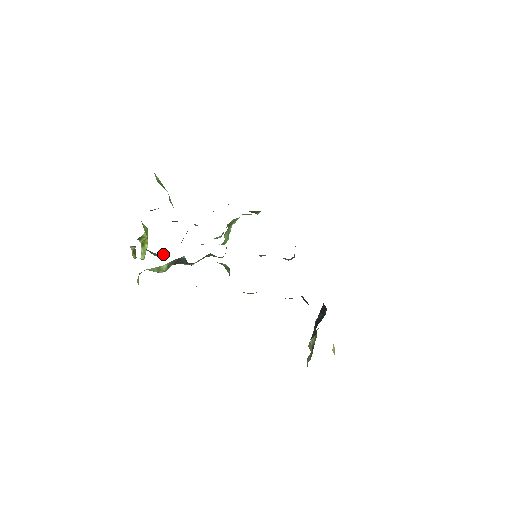
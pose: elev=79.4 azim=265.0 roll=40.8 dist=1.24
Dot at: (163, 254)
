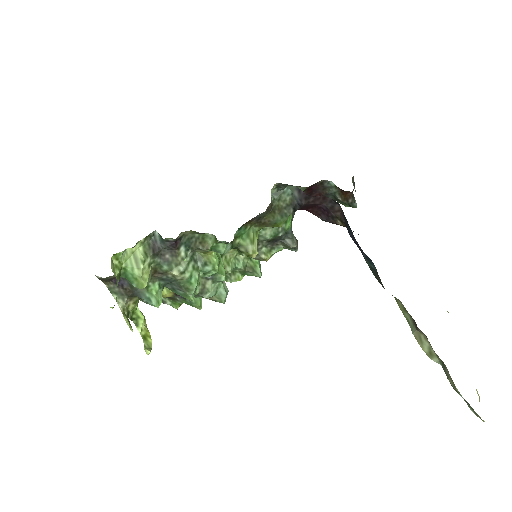
Dot at: (153, 291)
